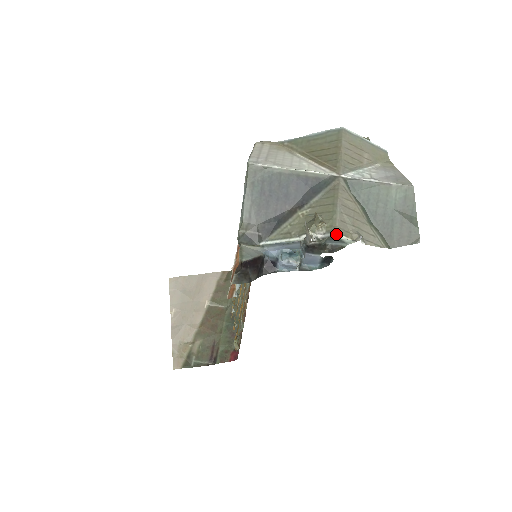
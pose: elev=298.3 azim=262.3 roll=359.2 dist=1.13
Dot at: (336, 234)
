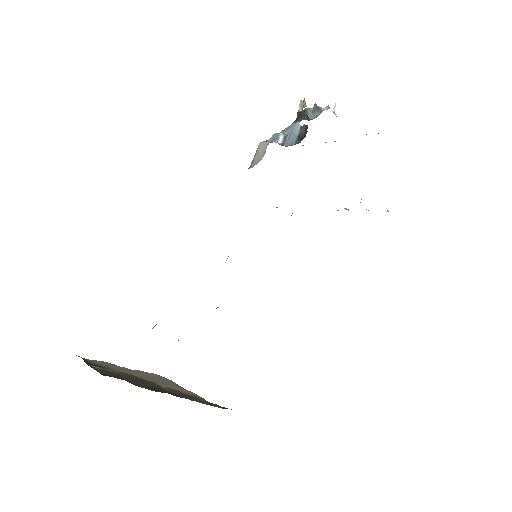
Dot at: (320, 107)
